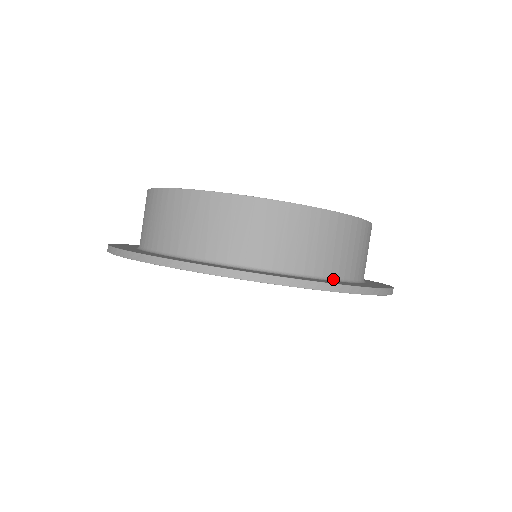
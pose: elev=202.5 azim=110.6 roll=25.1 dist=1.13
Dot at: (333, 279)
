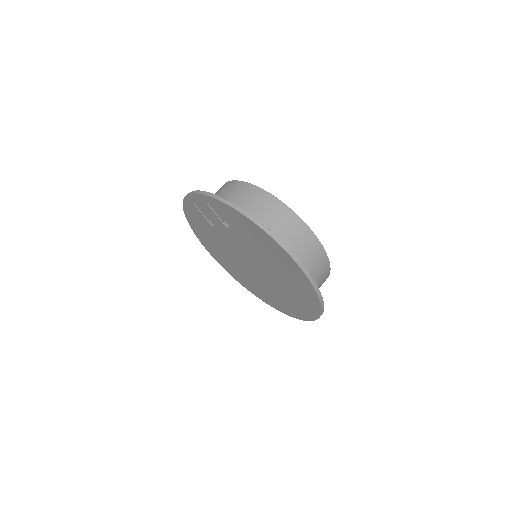
Dot at: occluded
